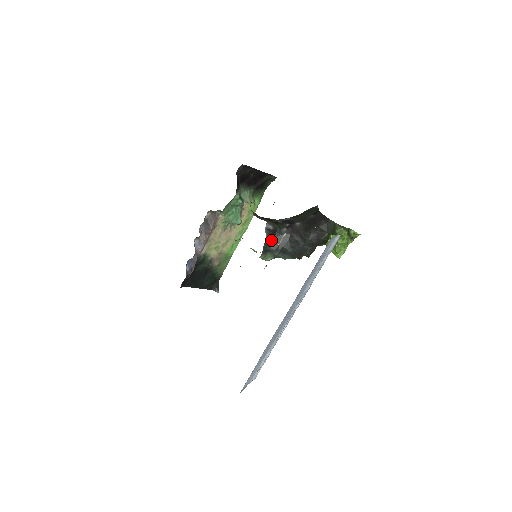
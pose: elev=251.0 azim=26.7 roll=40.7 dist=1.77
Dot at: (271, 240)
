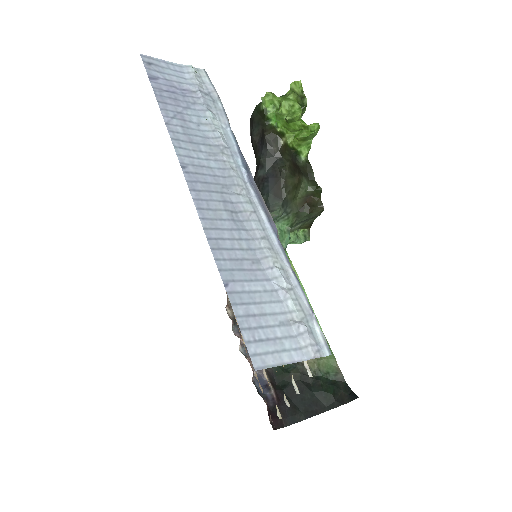
Dot at: occluded
